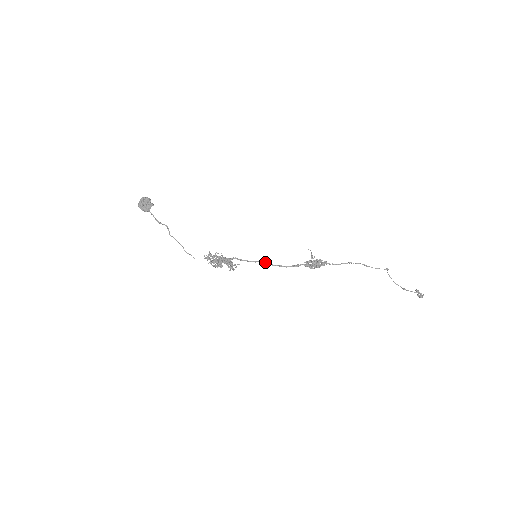
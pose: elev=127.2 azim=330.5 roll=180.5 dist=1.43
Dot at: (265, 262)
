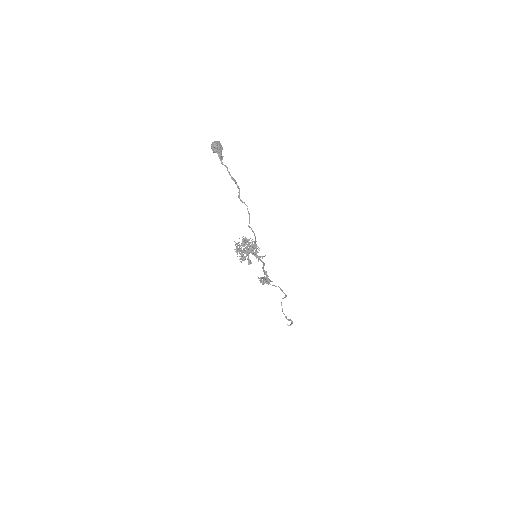
Dot at: (264, 263)
